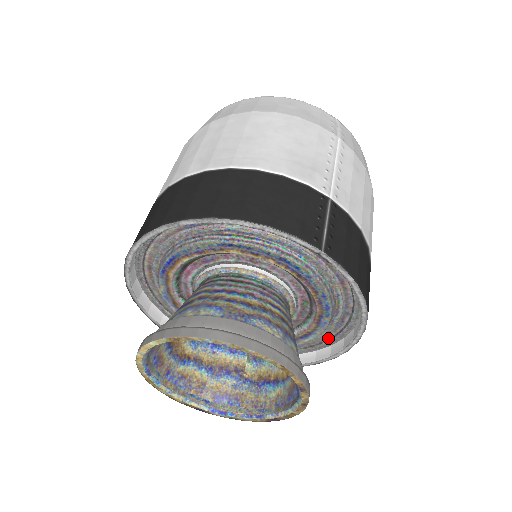
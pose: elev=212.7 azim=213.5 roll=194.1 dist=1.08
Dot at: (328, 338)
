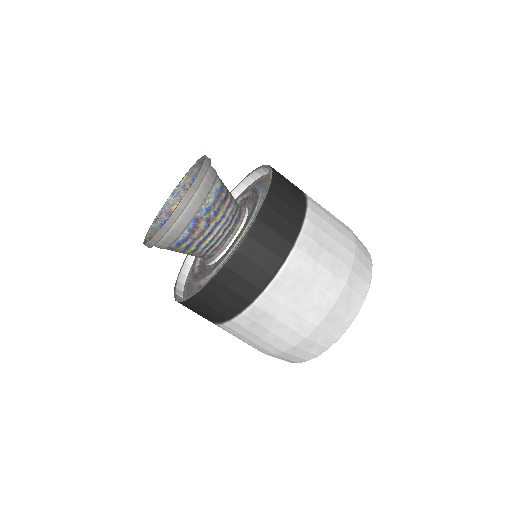
Dot at: occluded
